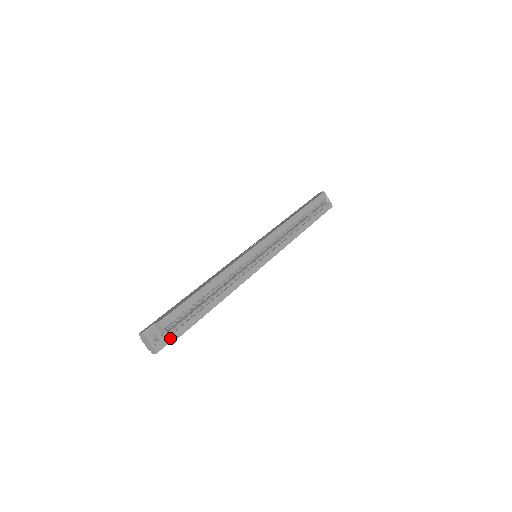
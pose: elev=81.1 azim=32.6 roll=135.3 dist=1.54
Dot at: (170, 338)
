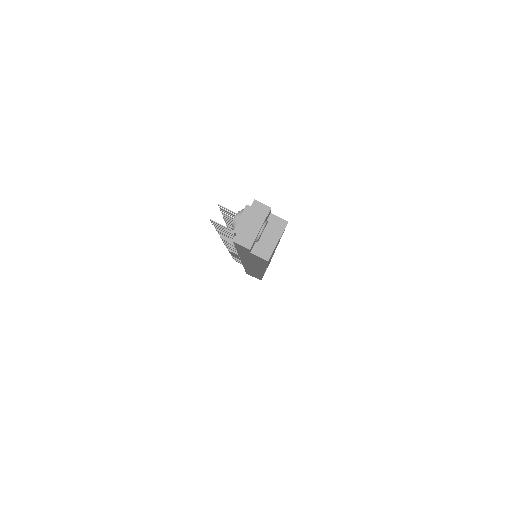
Dot at: (272, 253)
